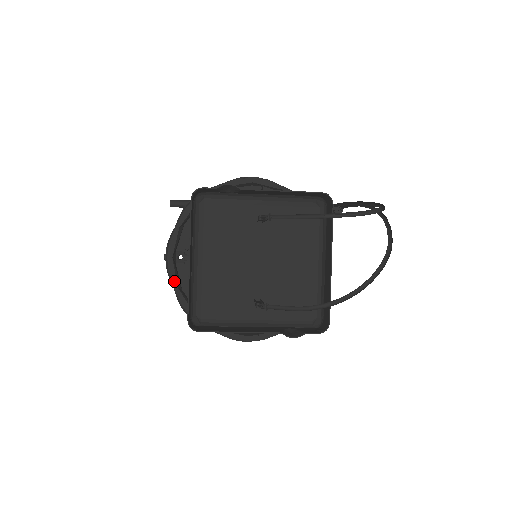
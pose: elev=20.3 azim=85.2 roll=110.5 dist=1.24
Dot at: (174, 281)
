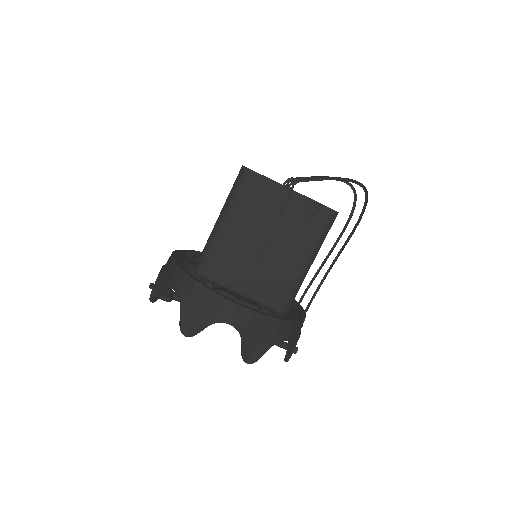
Dot at: (176, 259)
